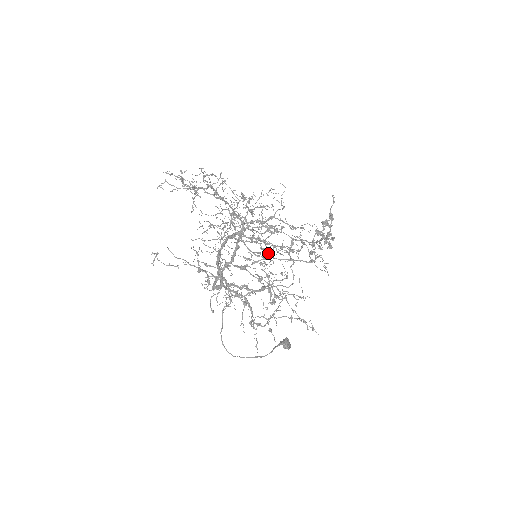
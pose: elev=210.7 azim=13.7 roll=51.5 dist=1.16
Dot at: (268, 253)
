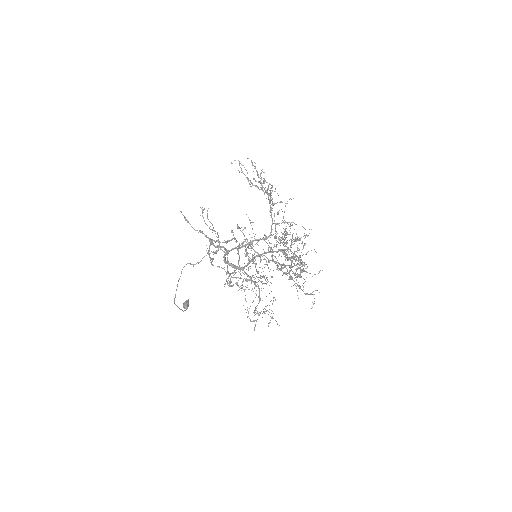
Dot at: (305, 281)
